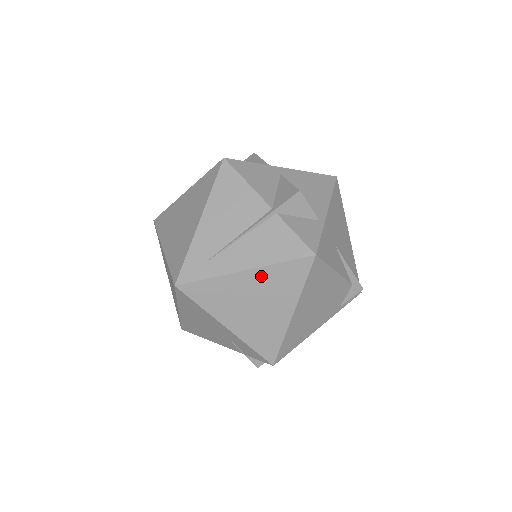
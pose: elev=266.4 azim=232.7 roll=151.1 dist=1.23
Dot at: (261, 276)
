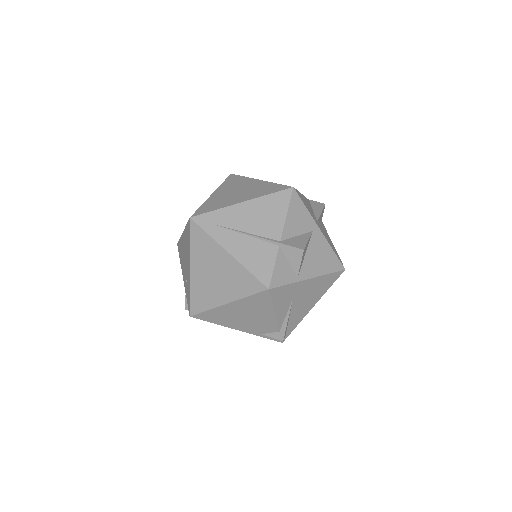
Dot at: (233, 265)
